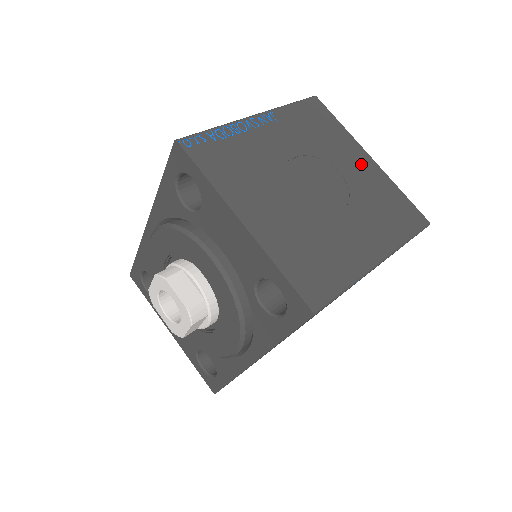
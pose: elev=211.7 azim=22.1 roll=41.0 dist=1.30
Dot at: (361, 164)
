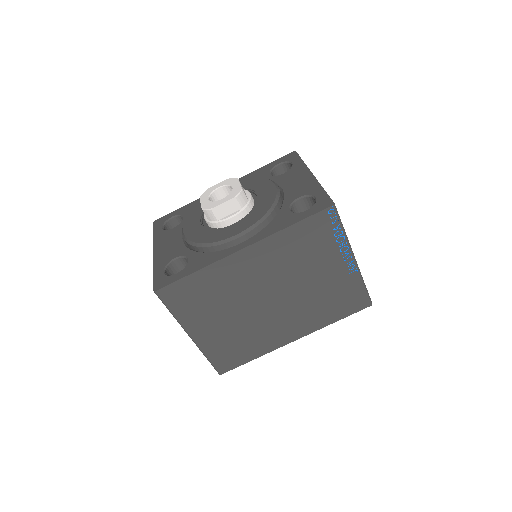
Dot at: occluded
